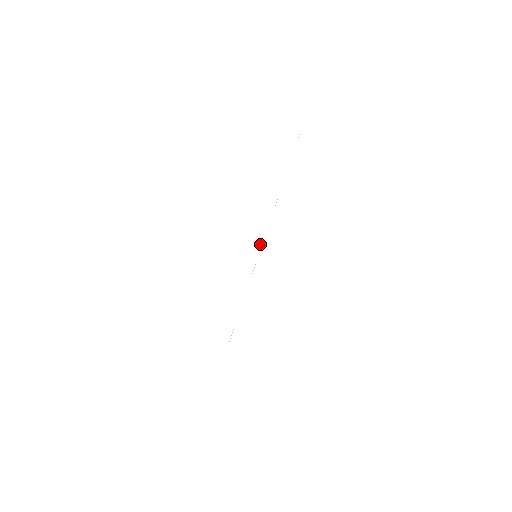
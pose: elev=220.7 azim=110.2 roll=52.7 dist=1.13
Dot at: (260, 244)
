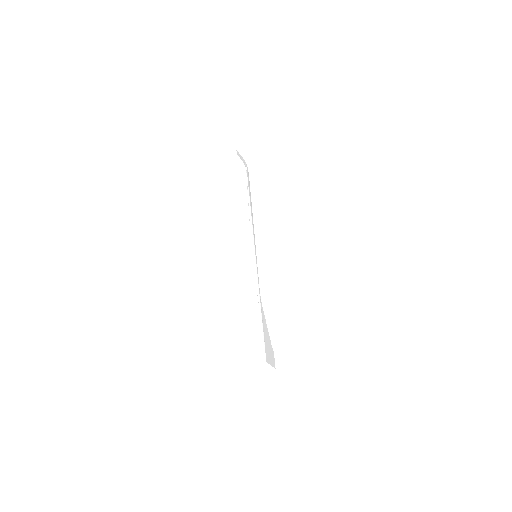
Dot at: (253, 248)
